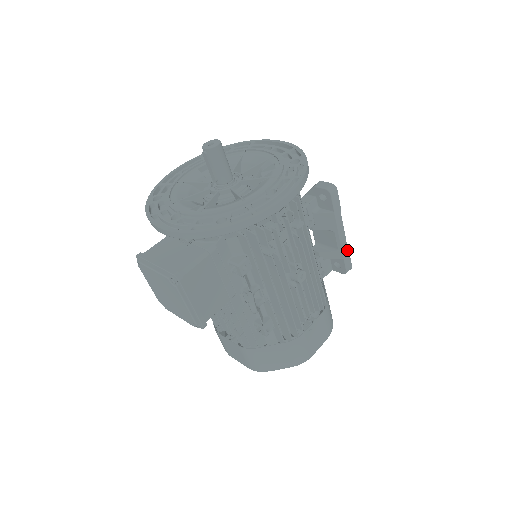
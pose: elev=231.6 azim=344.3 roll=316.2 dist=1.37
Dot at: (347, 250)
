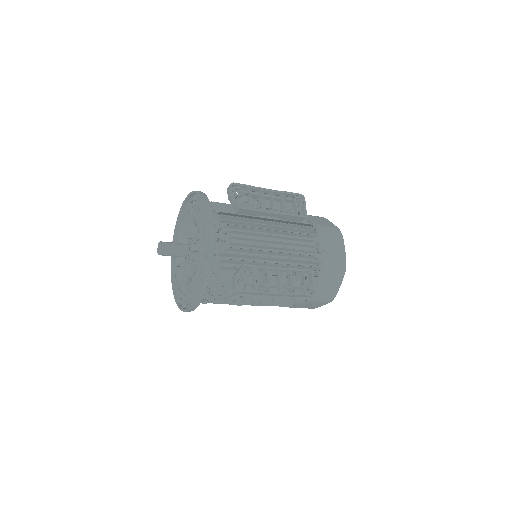
Dot at: (294, 295)
